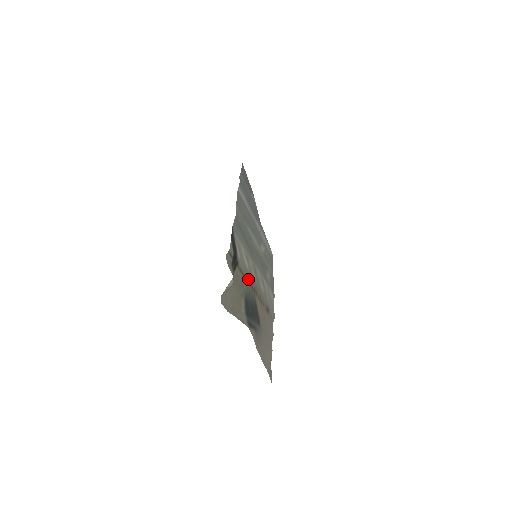
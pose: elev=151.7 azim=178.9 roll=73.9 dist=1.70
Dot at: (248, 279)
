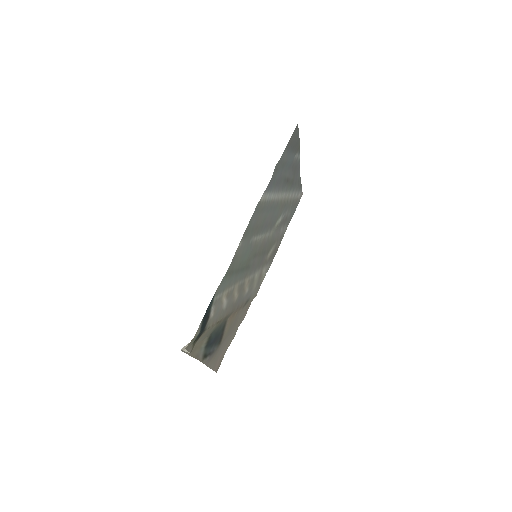
Dot at: (220, 320)
